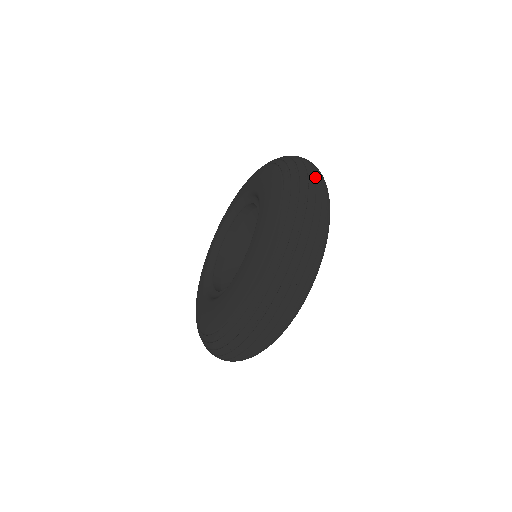
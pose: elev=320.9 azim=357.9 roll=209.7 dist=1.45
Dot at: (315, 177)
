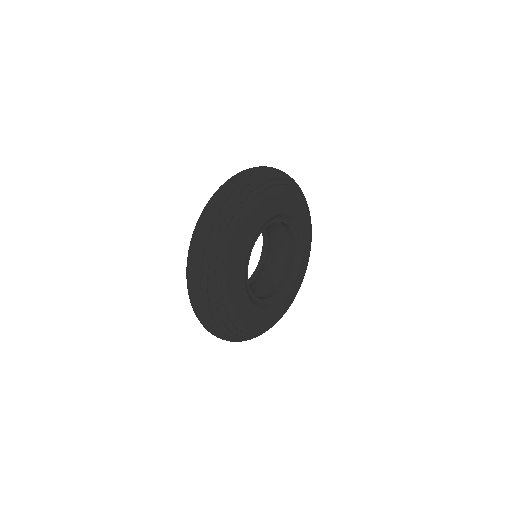
Dot at: (236, 177)
